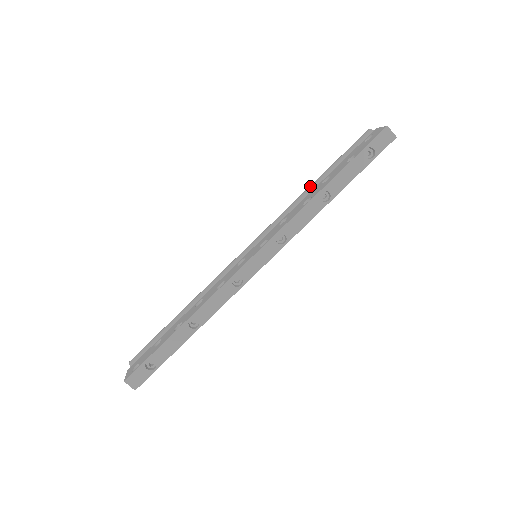
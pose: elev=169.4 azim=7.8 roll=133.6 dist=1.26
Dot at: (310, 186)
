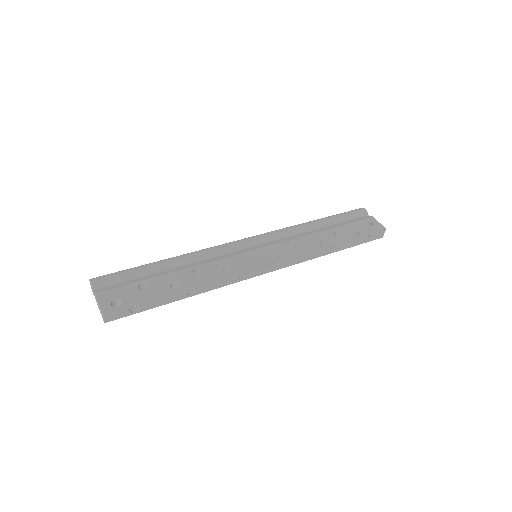
Dot at: (314, 223)
